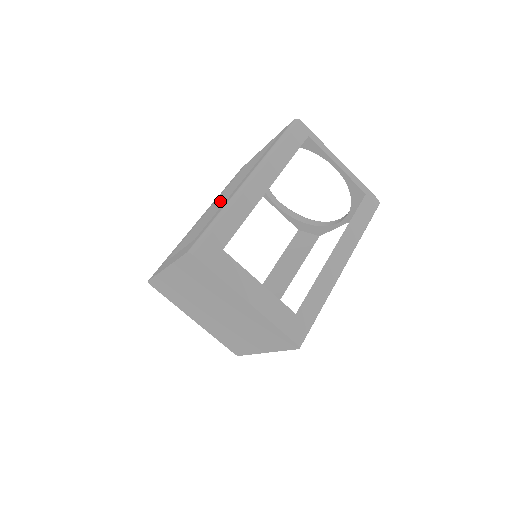
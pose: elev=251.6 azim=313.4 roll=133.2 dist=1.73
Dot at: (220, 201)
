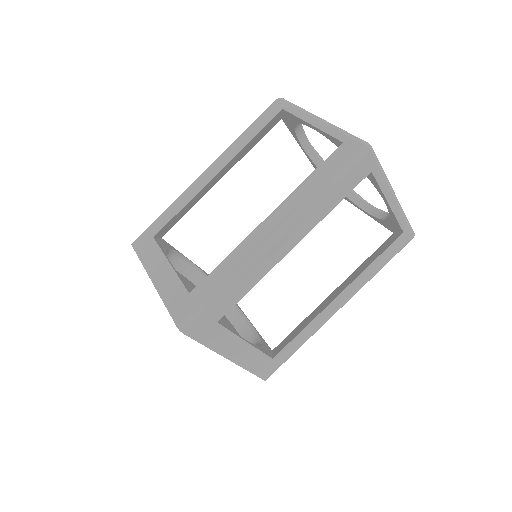
Dot at: (236, 157)
